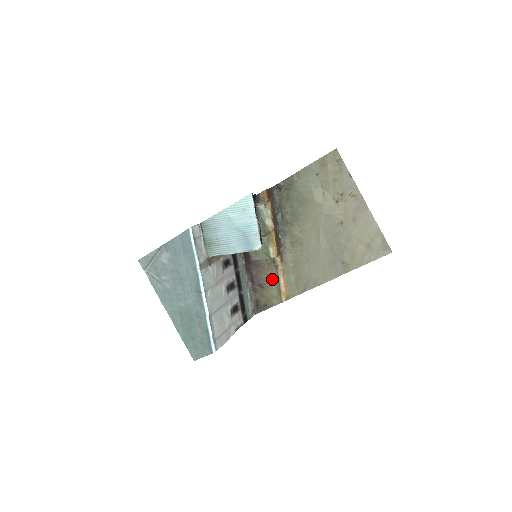
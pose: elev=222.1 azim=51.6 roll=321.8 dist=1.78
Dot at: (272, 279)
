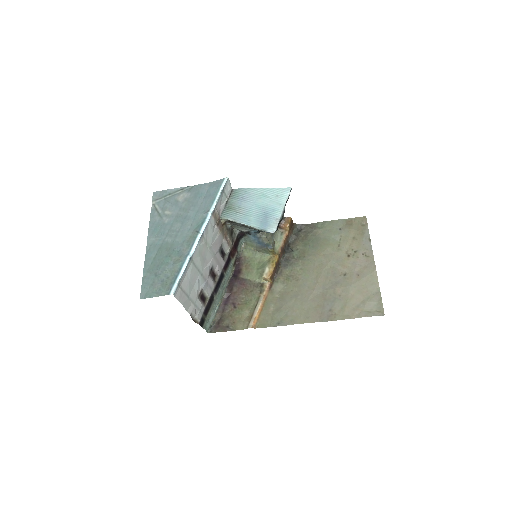
Dot at: (250, 302)
